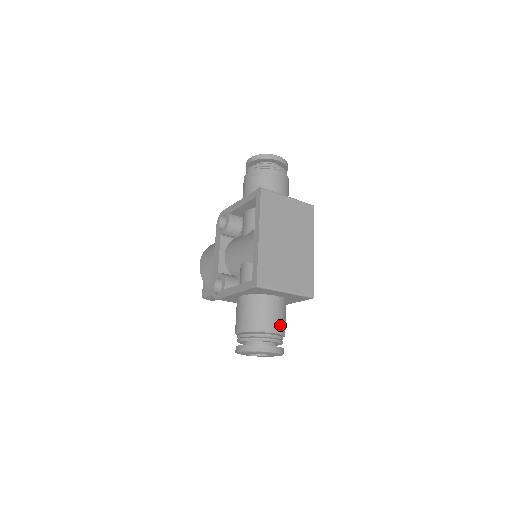
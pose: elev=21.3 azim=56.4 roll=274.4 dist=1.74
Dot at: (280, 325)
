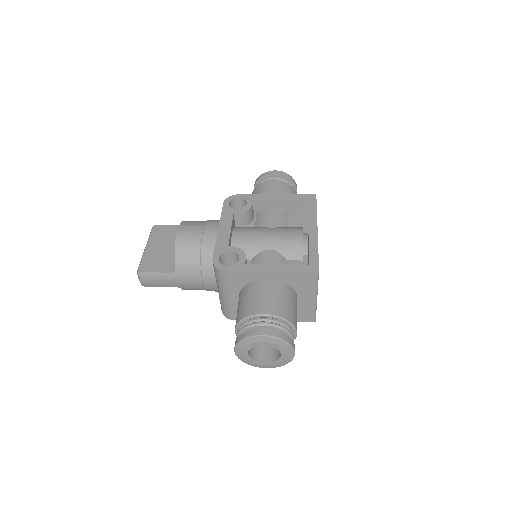
Dot at: occluded
